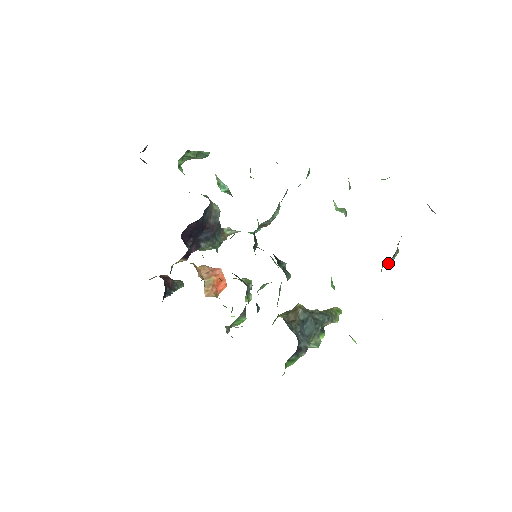
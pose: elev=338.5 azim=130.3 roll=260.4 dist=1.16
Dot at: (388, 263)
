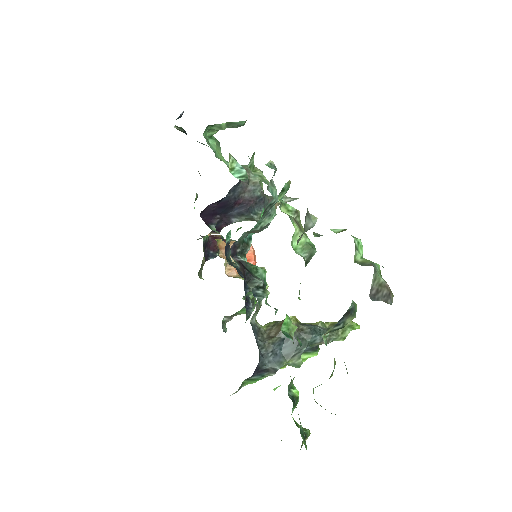
Dot at: (328, 332)
